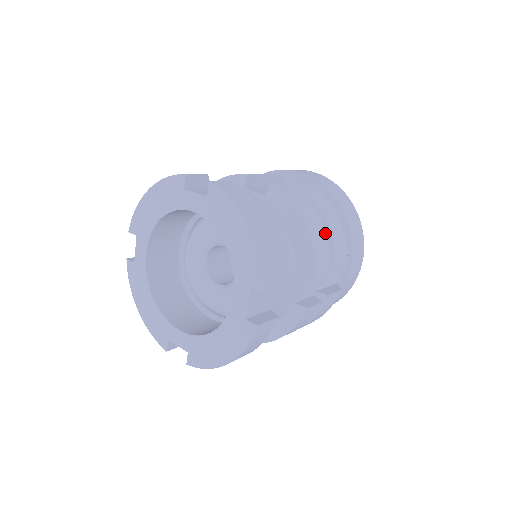
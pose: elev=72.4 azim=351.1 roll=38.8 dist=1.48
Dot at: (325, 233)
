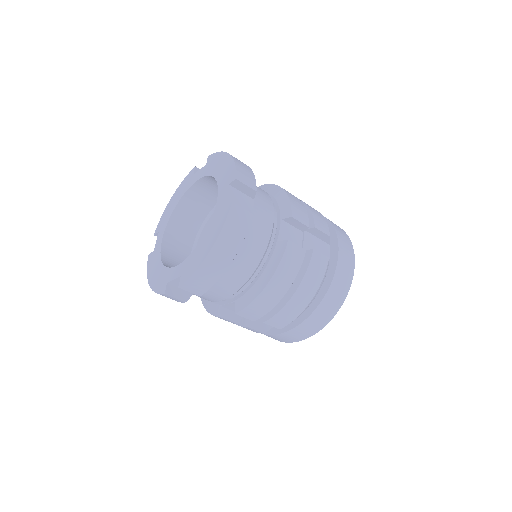
Dot at: (302, 203)
